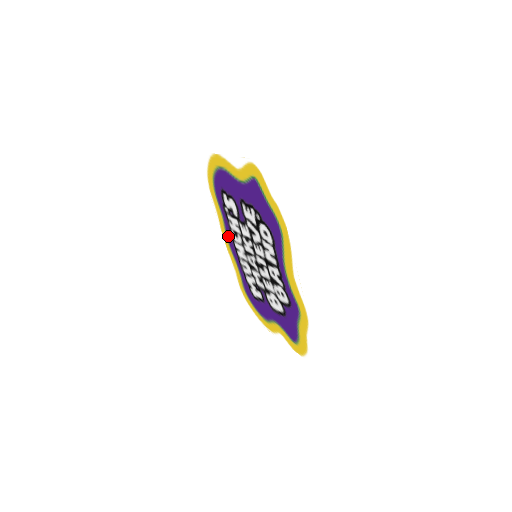
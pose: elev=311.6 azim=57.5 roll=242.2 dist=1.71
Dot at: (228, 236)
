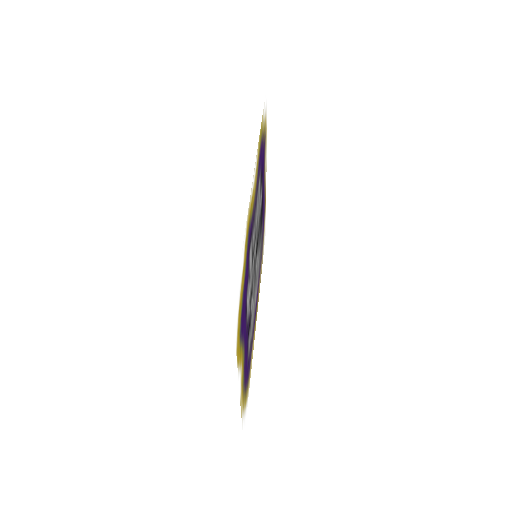
Dot at: (257, 298)
